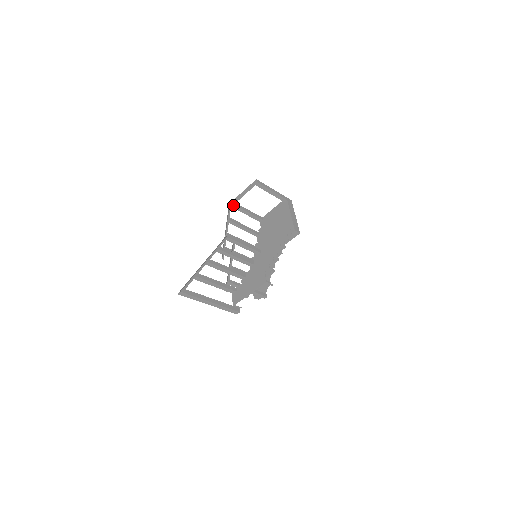
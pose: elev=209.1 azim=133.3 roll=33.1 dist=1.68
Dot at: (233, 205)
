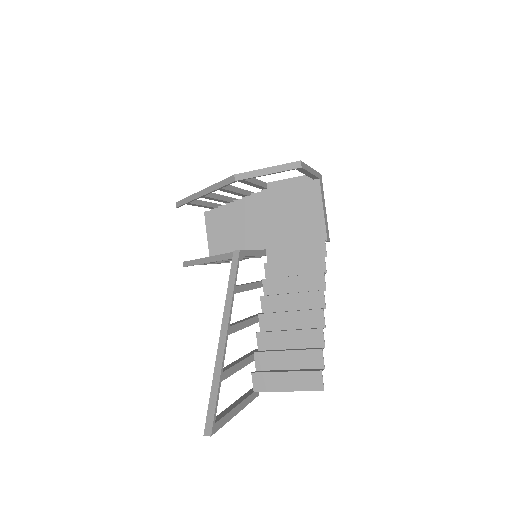
Dot at: (242, 180)
